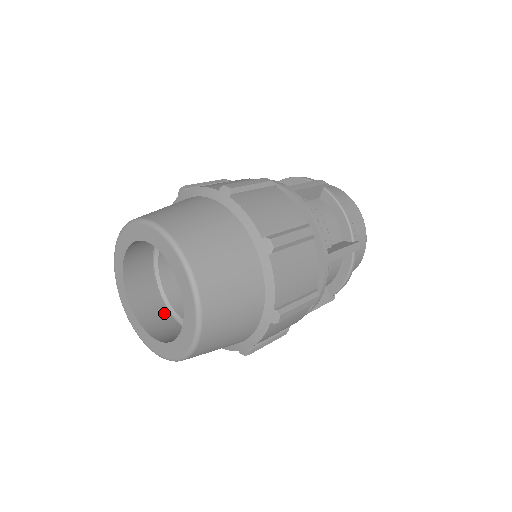
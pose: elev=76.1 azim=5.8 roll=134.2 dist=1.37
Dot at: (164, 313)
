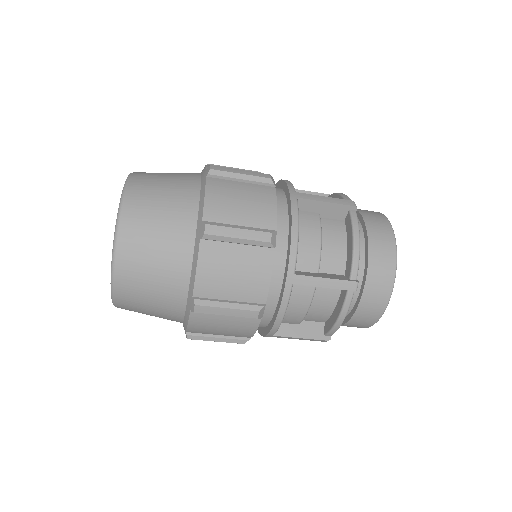
Dot at: occluded
